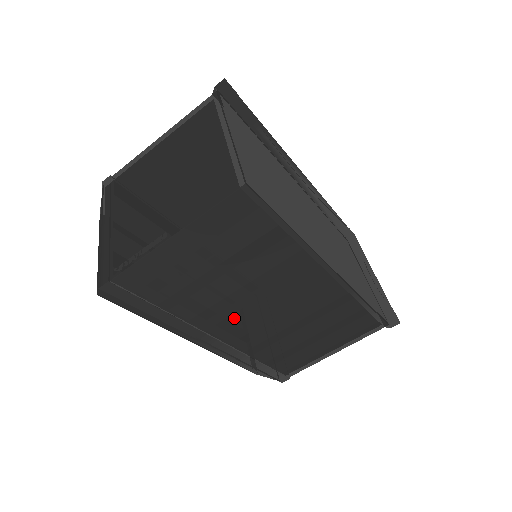
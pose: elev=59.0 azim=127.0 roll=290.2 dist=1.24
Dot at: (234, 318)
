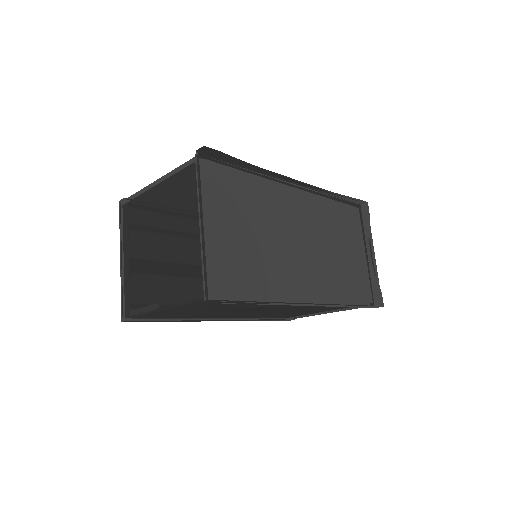
Dot at: (233, 315)
